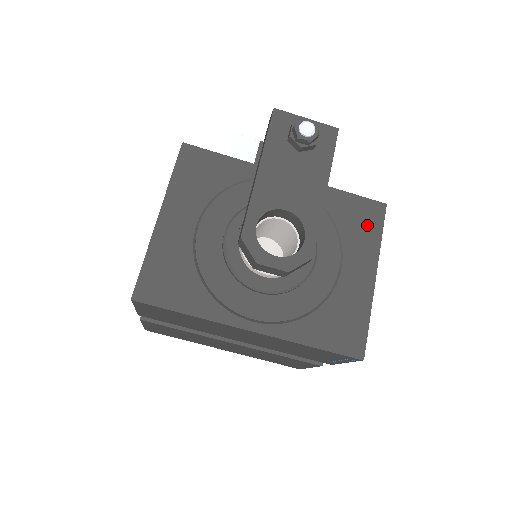
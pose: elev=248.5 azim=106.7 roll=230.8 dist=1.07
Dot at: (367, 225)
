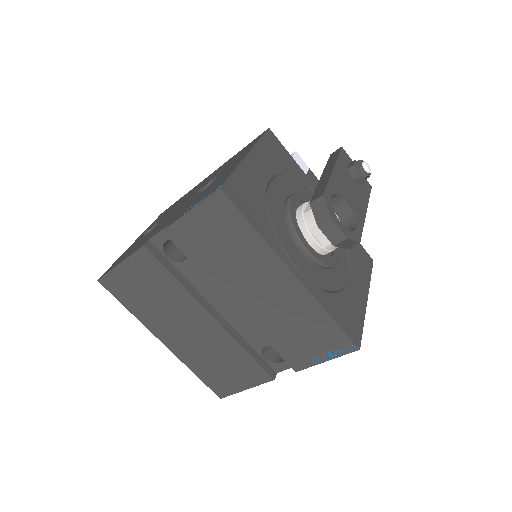
Dot at: (364, 264)
